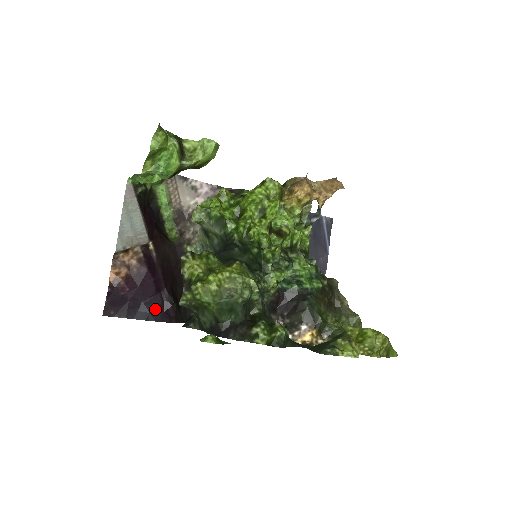
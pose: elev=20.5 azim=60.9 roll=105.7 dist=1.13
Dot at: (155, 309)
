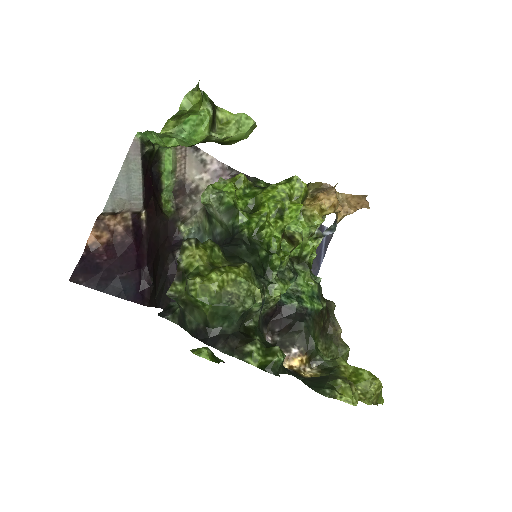
Dot at: (130, 286)
